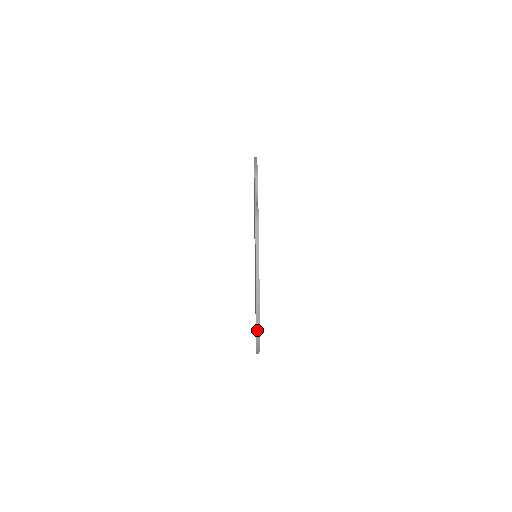
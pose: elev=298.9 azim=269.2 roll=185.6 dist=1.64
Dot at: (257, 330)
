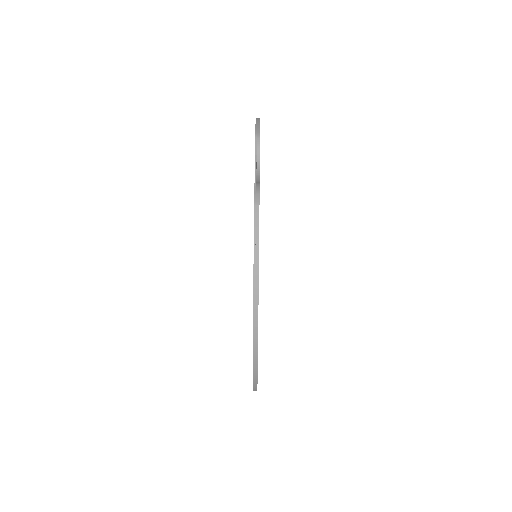
Dot at: (254, 366)
